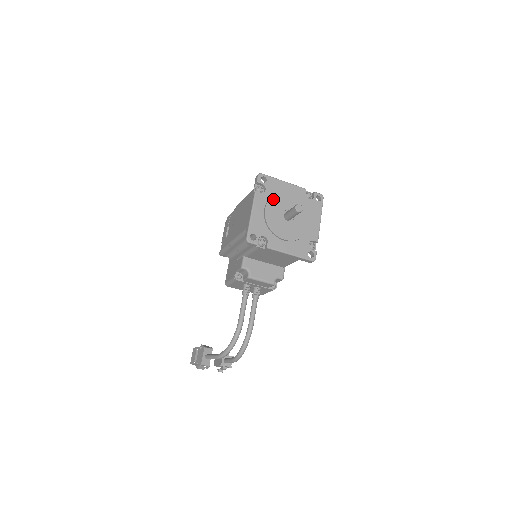
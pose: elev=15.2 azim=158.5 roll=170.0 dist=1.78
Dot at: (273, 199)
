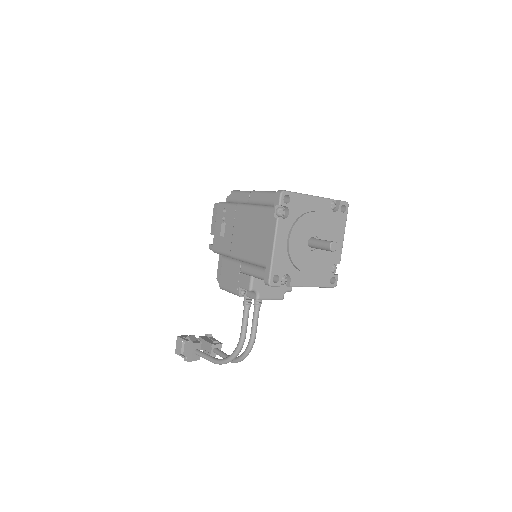
Dot at: (298, 225)
